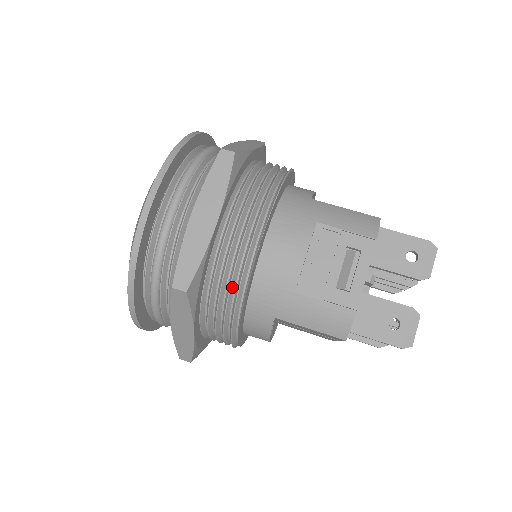
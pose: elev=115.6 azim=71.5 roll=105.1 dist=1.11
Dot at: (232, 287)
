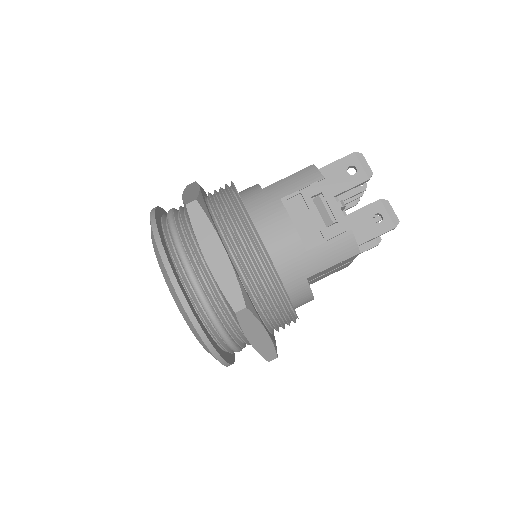
Dot at: (267, 282)
